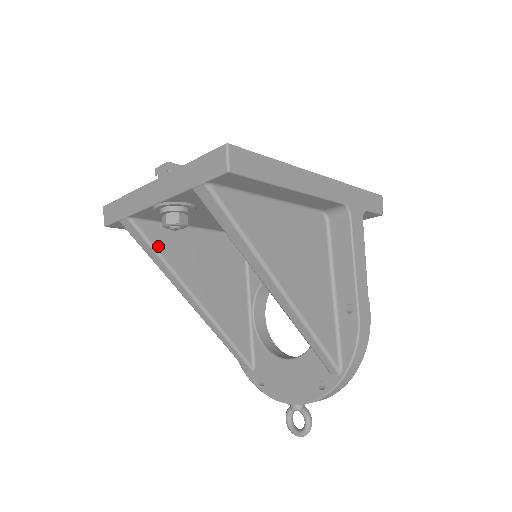
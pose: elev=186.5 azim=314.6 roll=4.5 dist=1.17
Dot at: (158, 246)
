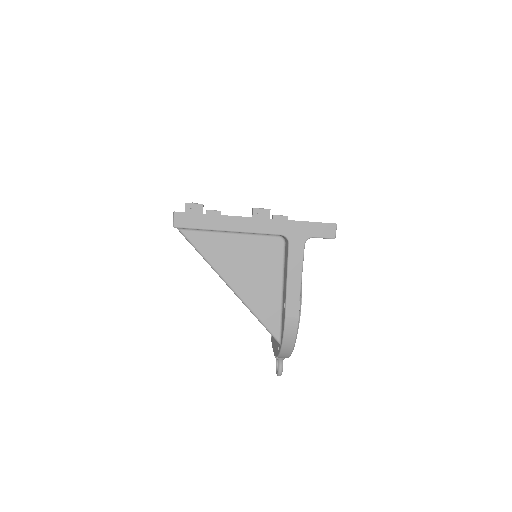
Dot at: occluded
